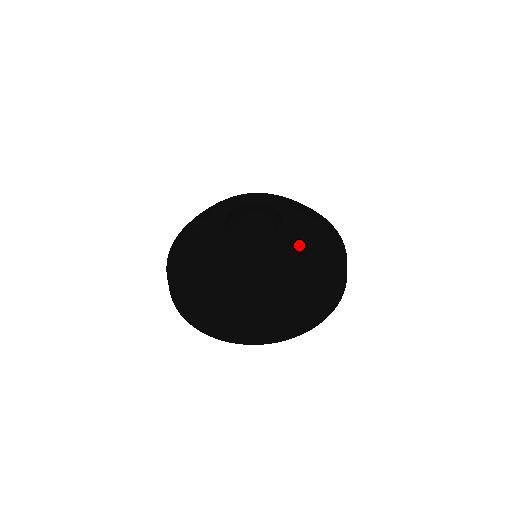
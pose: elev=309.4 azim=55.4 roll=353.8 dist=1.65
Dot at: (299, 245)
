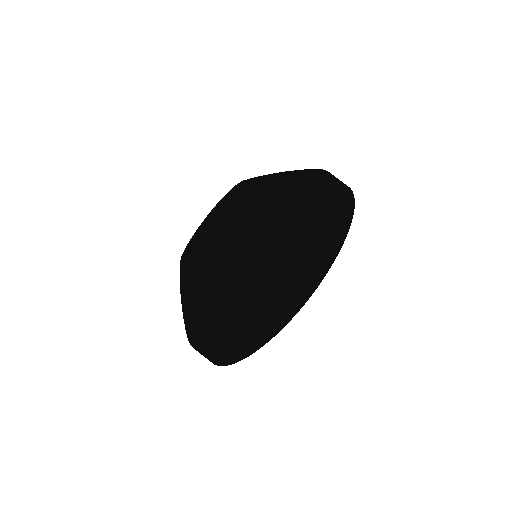
Dot at: (255, 177)
